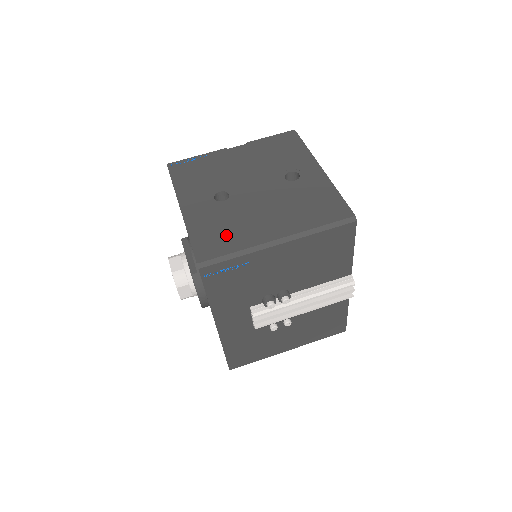
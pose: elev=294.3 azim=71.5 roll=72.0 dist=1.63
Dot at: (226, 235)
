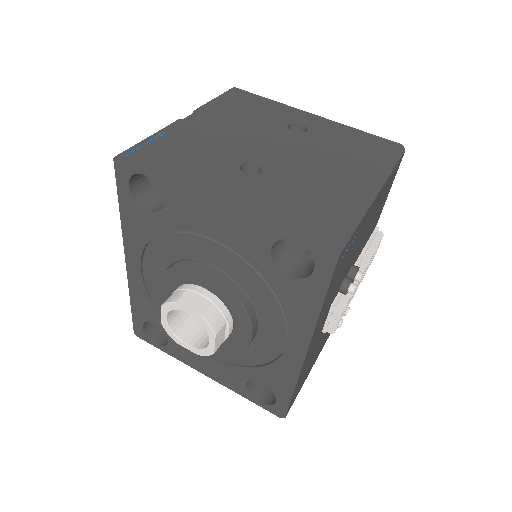
Dot at: (319, 205)
